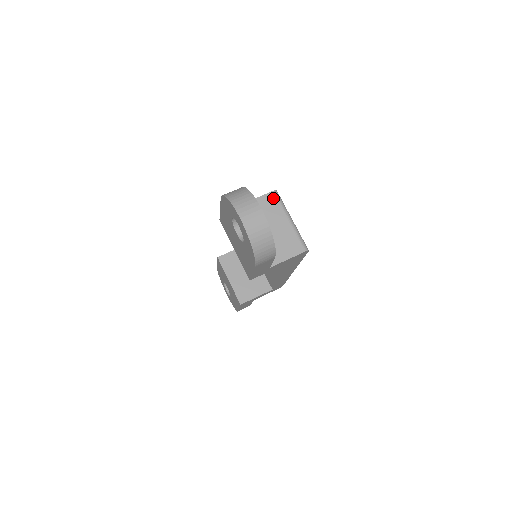
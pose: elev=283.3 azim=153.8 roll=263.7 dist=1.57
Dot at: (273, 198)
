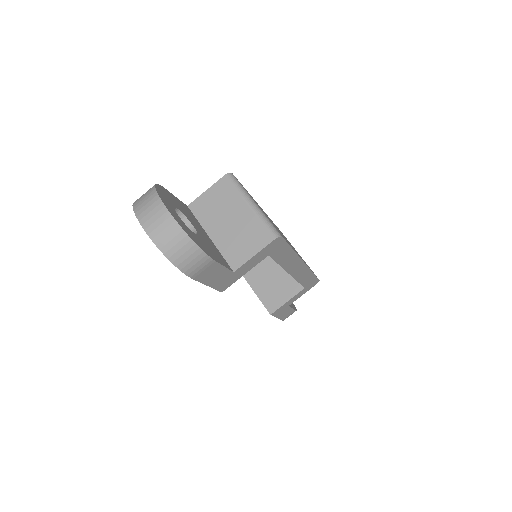
Dot at: (226, 184)
